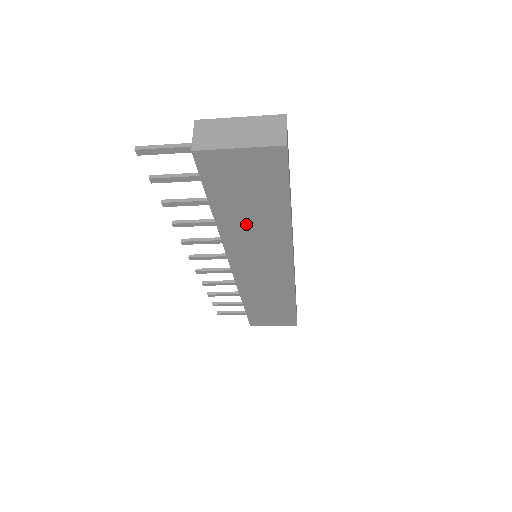
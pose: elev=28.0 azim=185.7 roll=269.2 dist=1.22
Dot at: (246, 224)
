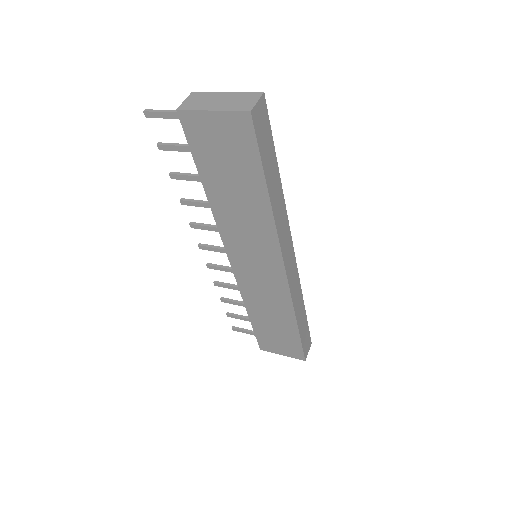
Dot at: (233, 204)
